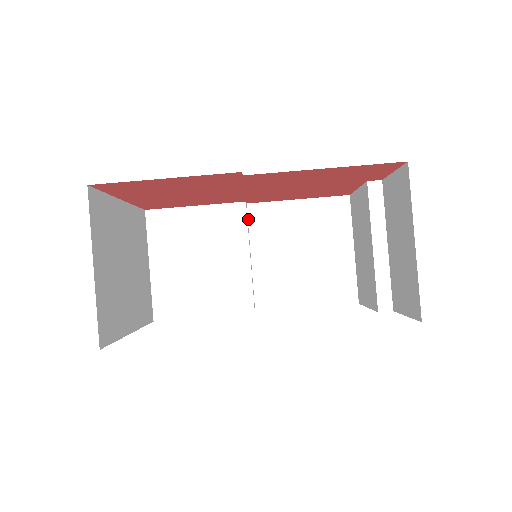
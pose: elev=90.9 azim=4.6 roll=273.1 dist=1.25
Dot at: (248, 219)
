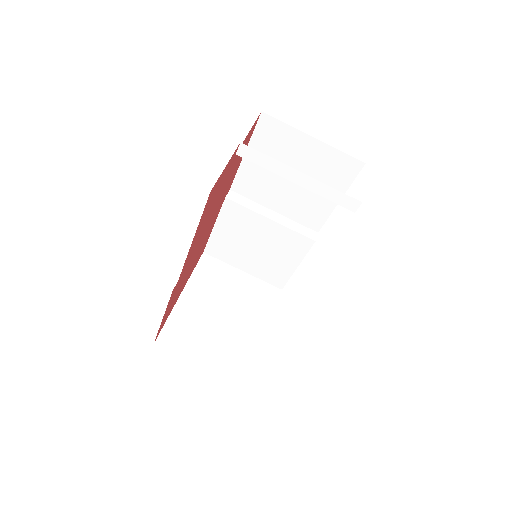
Dot at: (243, 196)
